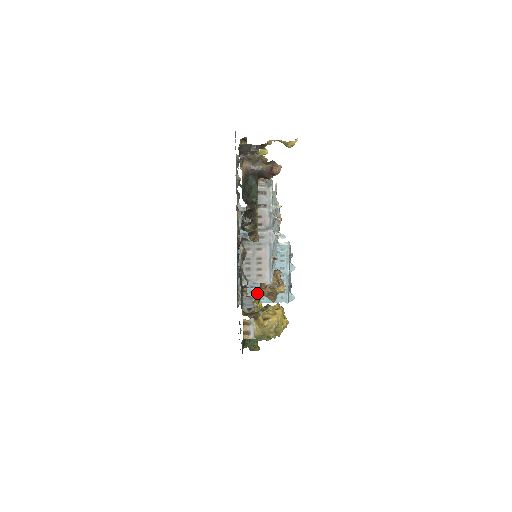
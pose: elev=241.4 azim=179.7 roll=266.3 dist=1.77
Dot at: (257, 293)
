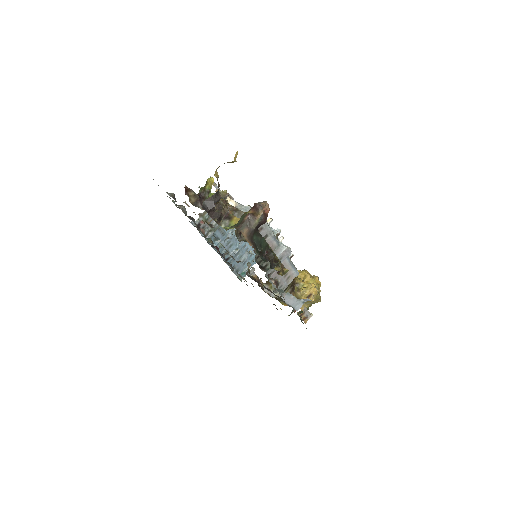
Dot at: (248, 260)
